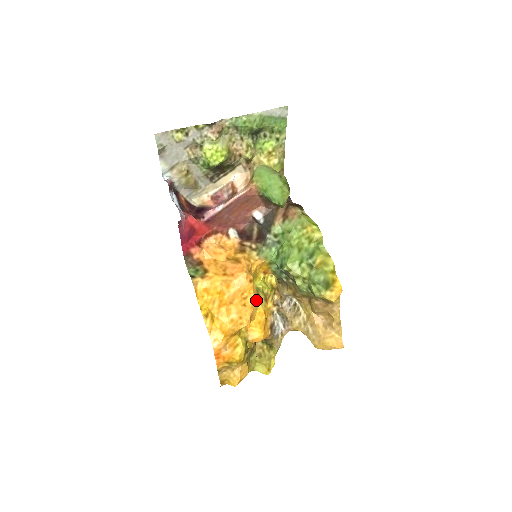
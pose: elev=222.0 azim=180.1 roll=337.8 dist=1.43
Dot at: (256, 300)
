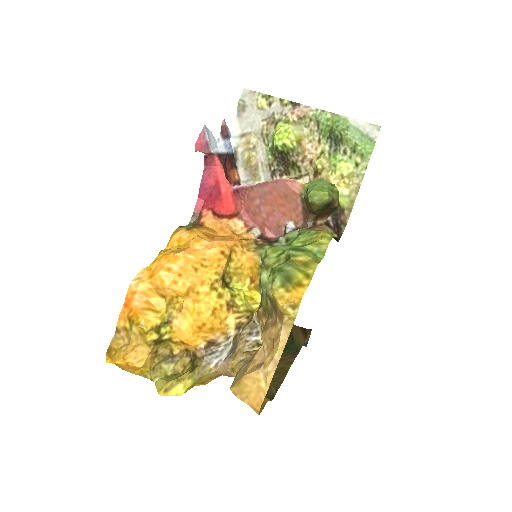
Dot at: (214, 281)
